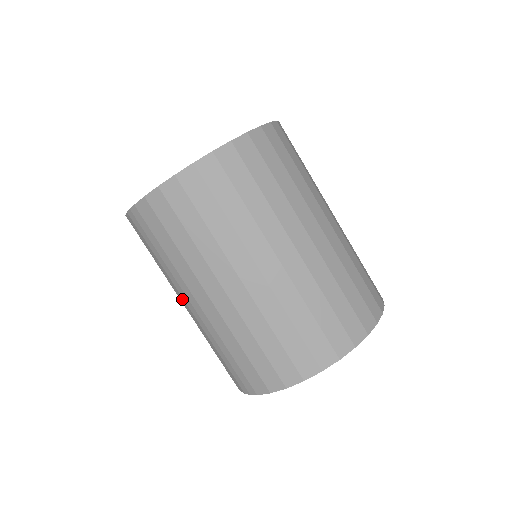
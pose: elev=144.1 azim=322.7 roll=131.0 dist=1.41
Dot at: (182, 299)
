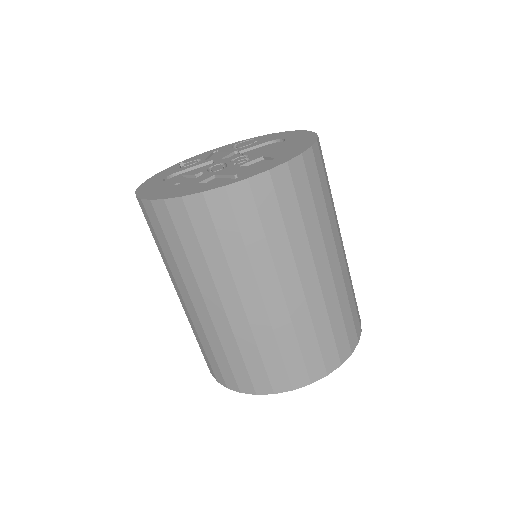
Dot at: occluded
